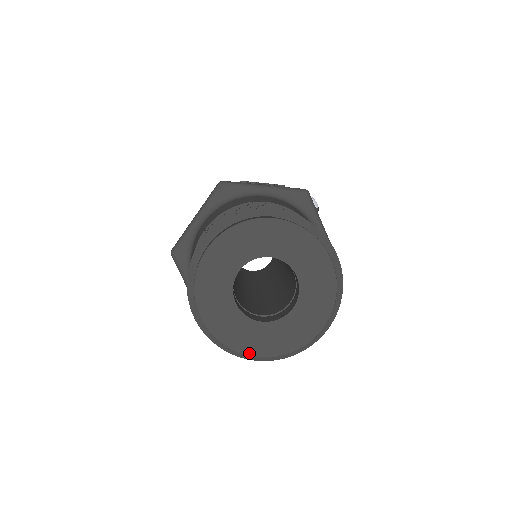
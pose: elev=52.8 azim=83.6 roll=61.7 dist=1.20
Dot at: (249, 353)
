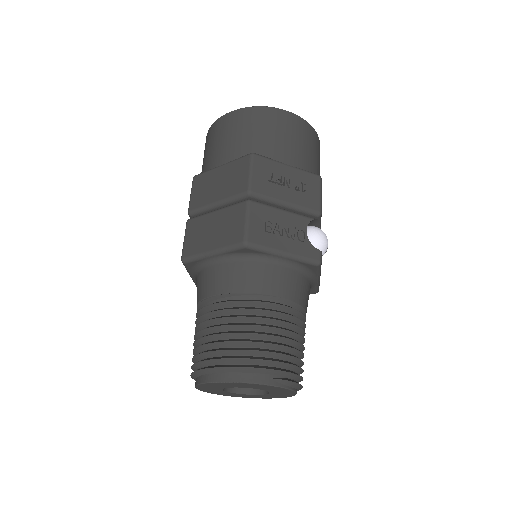
Dot at: occluded
